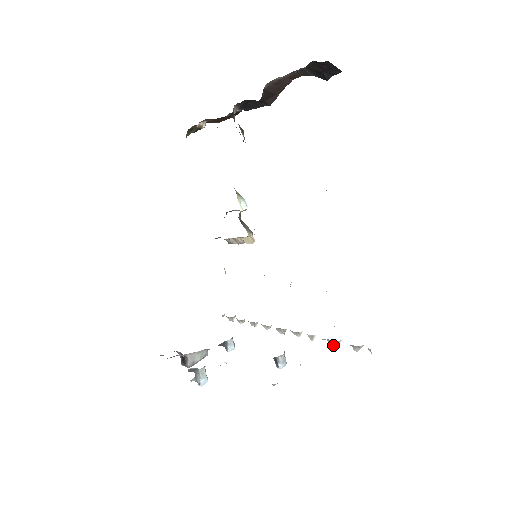
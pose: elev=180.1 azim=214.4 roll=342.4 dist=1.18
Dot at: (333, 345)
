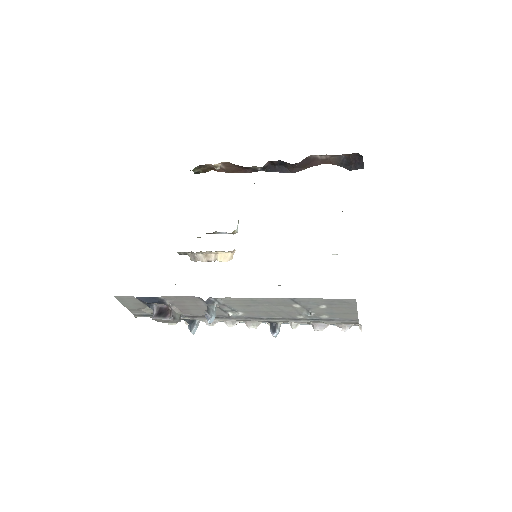
Dot at: (319, 329)
